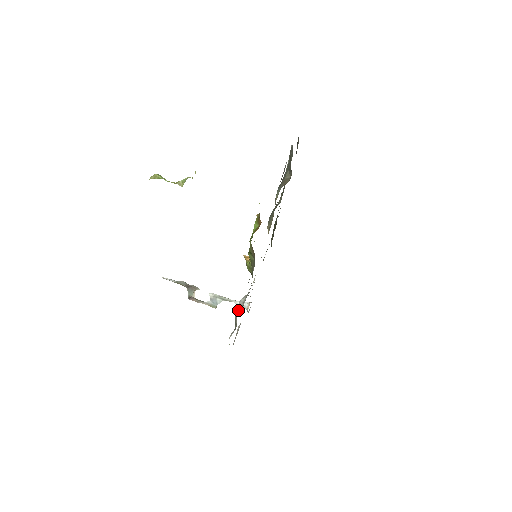
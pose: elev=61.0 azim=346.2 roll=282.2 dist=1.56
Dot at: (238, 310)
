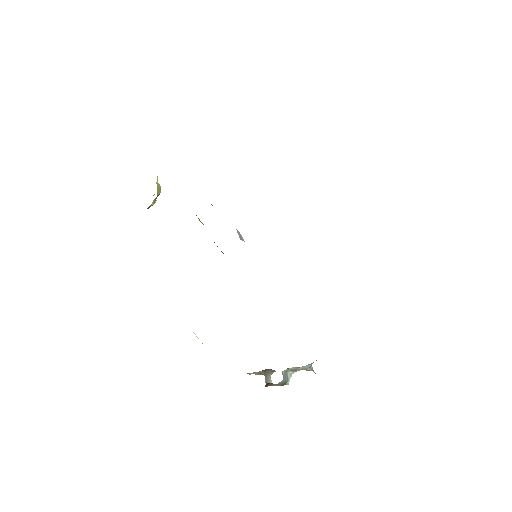
Dot at: occluded
